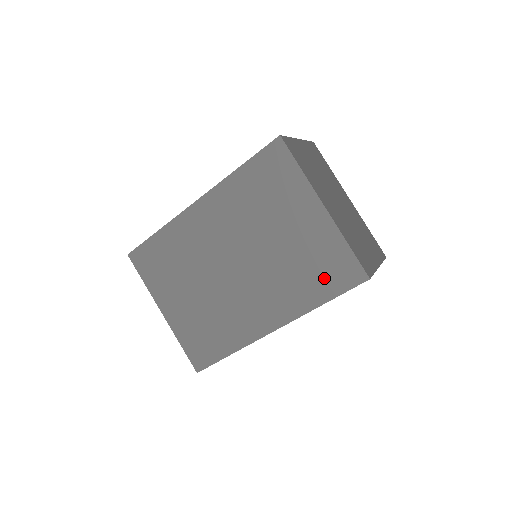
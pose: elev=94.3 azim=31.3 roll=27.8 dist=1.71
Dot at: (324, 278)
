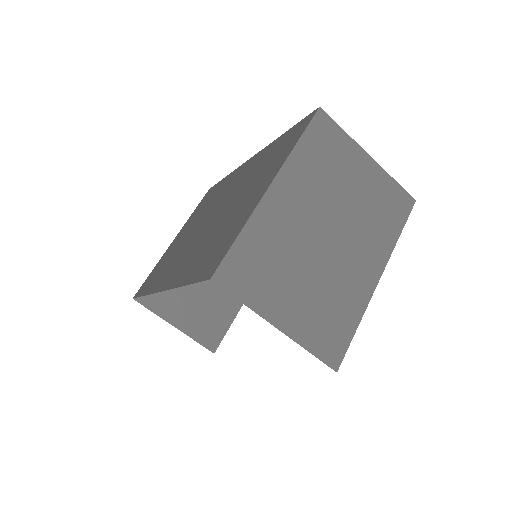
Dot at: (207, 259)
